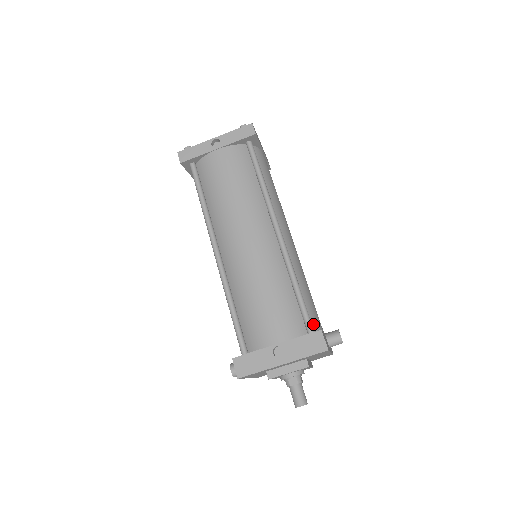
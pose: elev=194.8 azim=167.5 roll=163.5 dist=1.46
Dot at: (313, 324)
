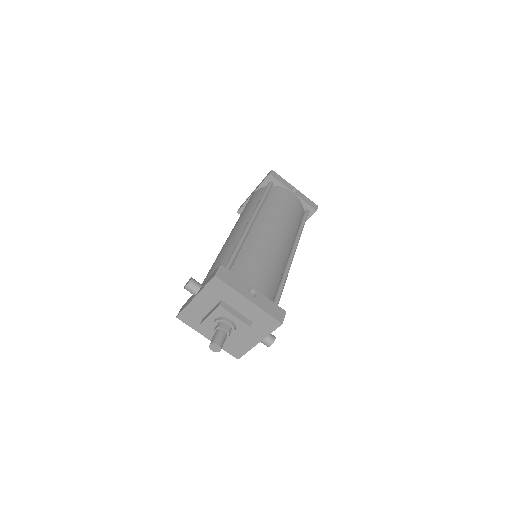
Dot at: occluded
